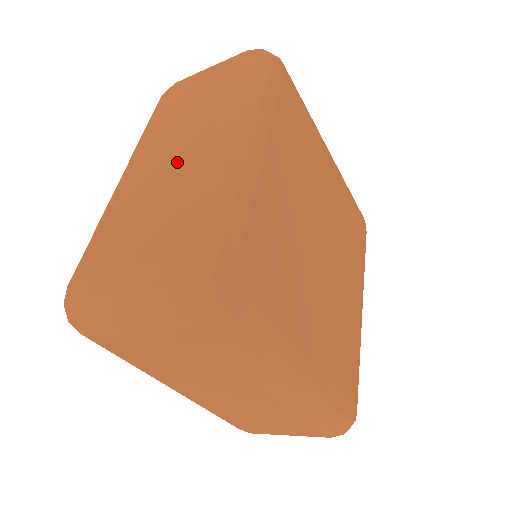
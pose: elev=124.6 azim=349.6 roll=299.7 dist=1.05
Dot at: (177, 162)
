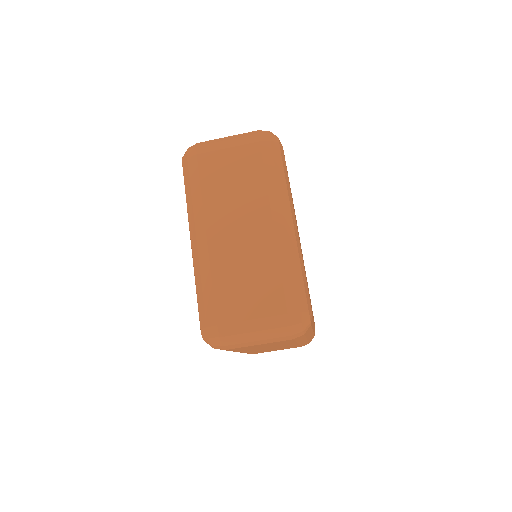
Dot at: (251, 238)
